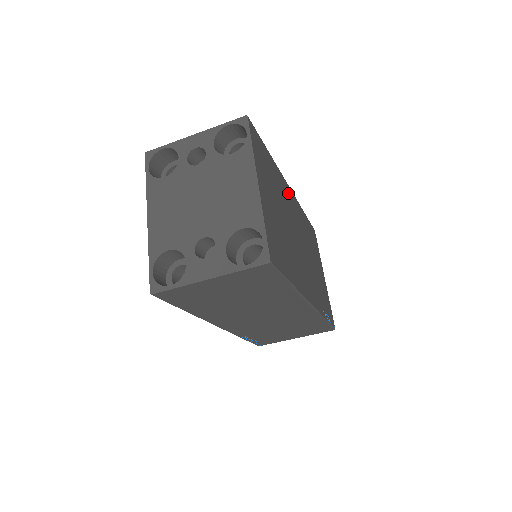
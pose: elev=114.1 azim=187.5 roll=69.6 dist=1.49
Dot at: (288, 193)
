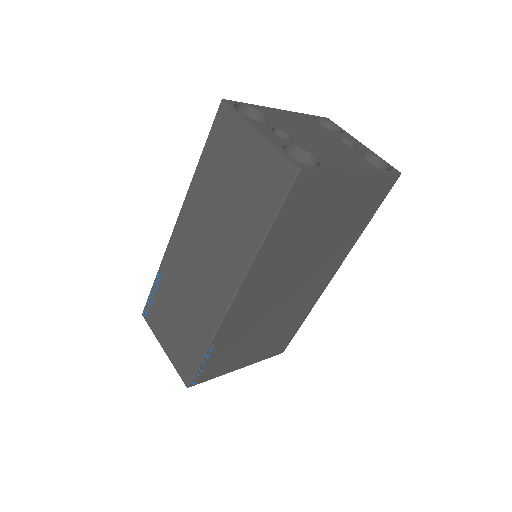
Dot at: (330, 270)
